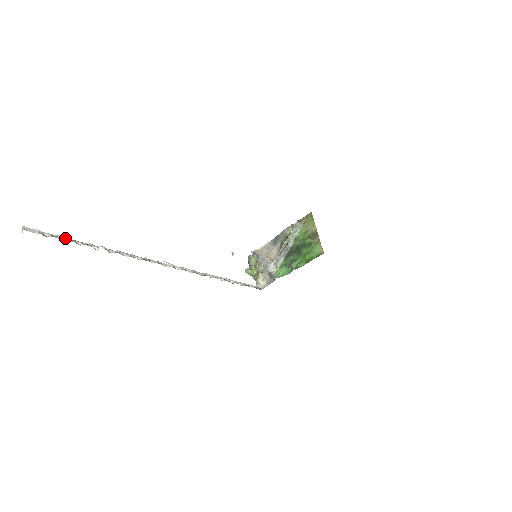
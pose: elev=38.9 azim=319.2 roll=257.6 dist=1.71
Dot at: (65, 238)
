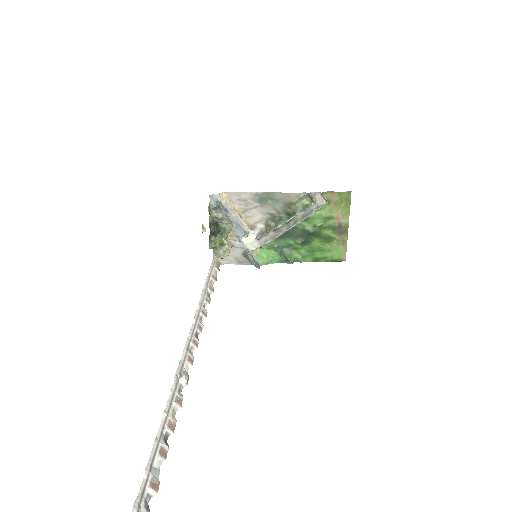
Dot at: out of frame
